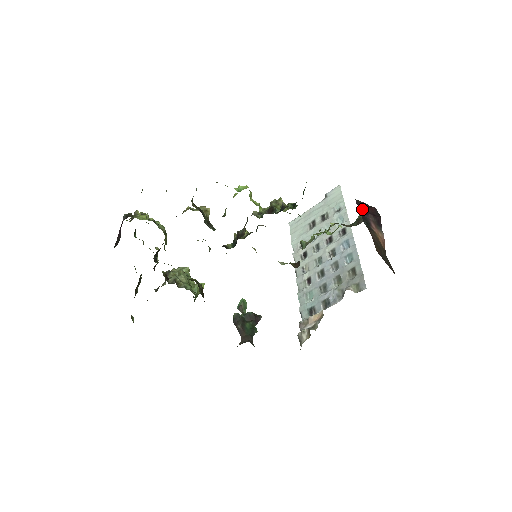
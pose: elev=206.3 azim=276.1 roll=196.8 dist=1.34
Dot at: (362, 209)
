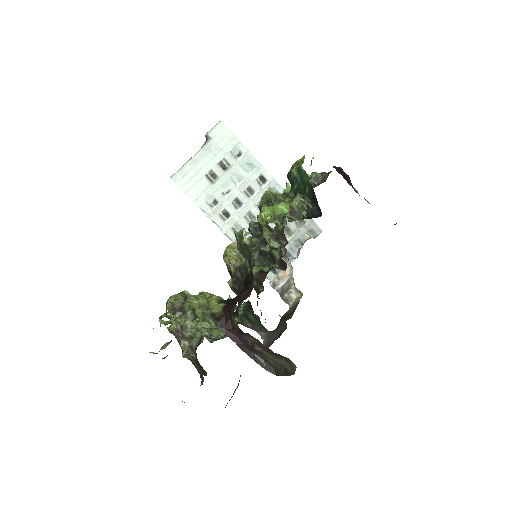
Dot at: (343, 176)
